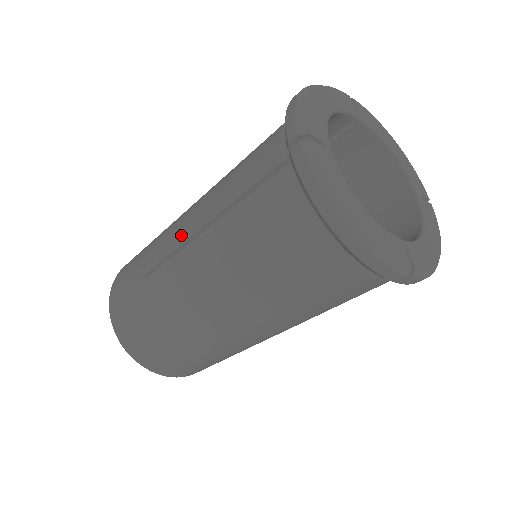
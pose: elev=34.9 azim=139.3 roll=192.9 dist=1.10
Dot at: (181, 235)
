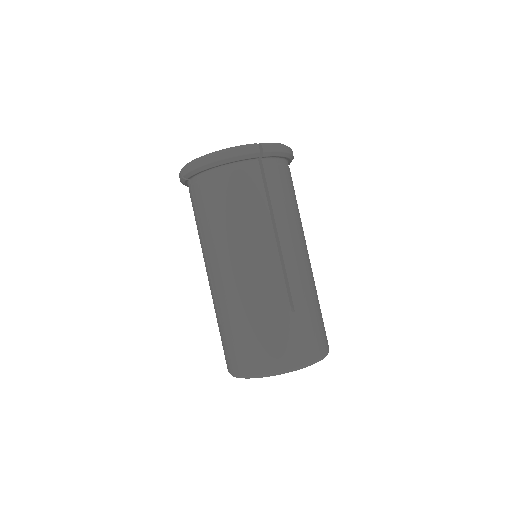
Dot at: (208, 275)
